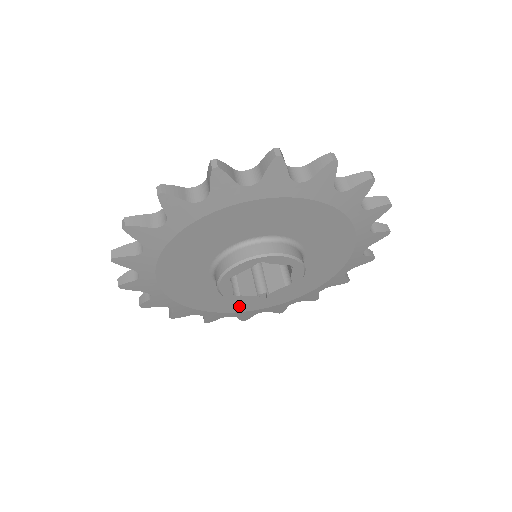
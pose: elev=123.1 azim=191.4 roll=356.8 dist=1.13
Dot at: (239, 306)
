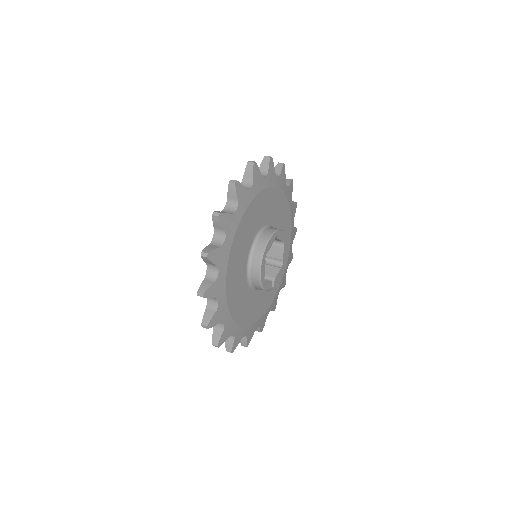
Dot at: (252, 316)
